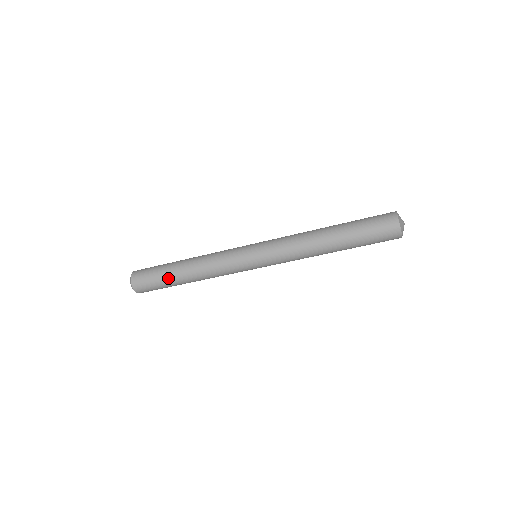
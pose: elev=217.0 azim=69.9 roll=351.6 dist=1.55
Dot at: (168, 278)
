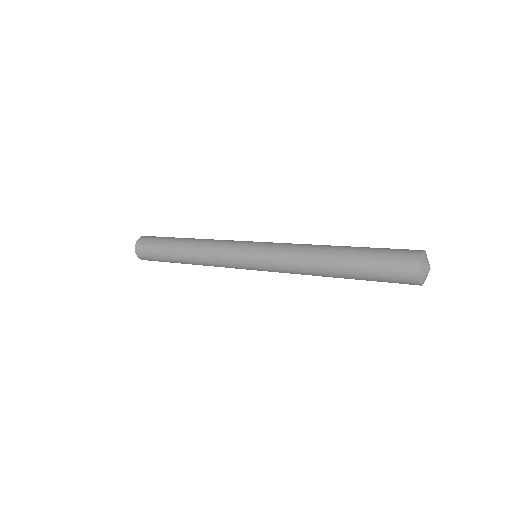
Dot at: (167, 256)
